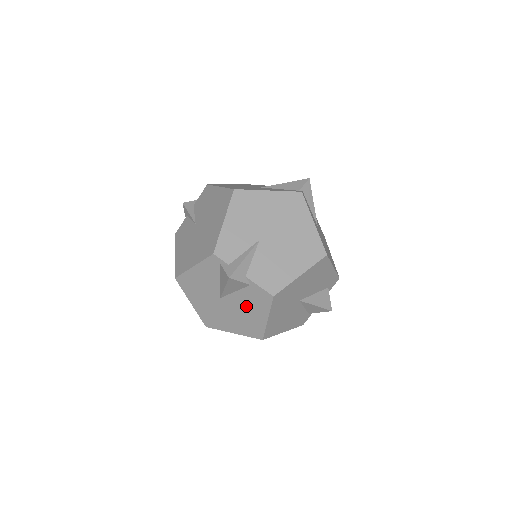
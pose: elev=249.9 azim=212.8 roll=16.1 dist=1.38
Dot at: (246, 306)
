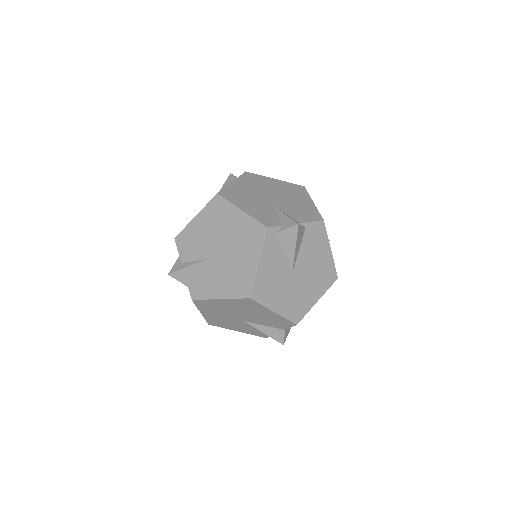
Dot at: (312, 256)
